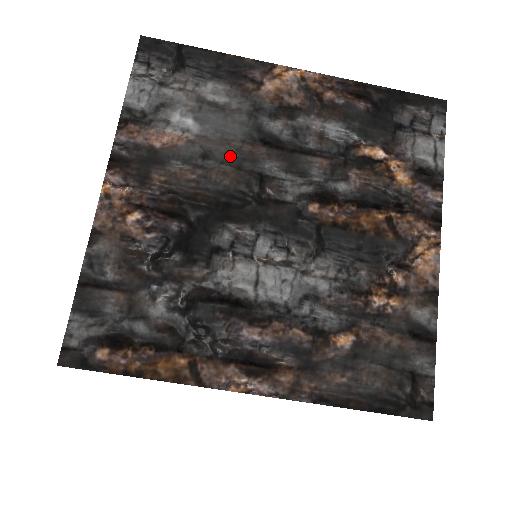
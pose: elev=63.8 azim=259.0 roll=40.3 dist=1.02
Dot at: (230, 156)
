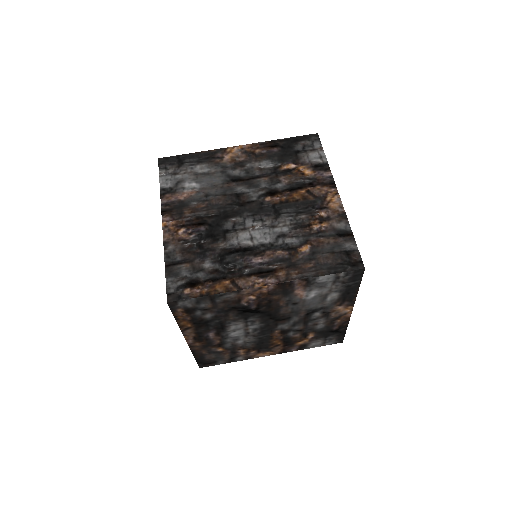
Dot at: (219, 191)
